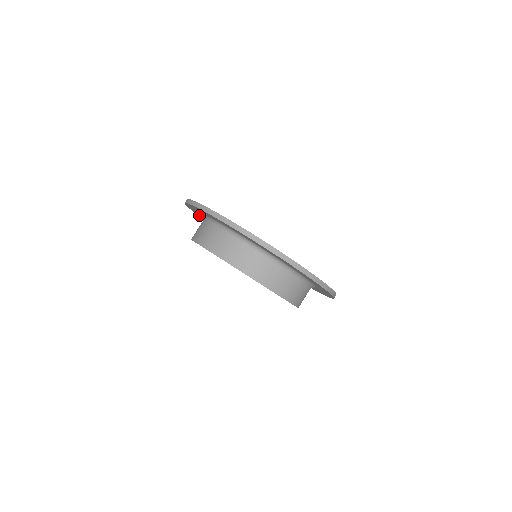
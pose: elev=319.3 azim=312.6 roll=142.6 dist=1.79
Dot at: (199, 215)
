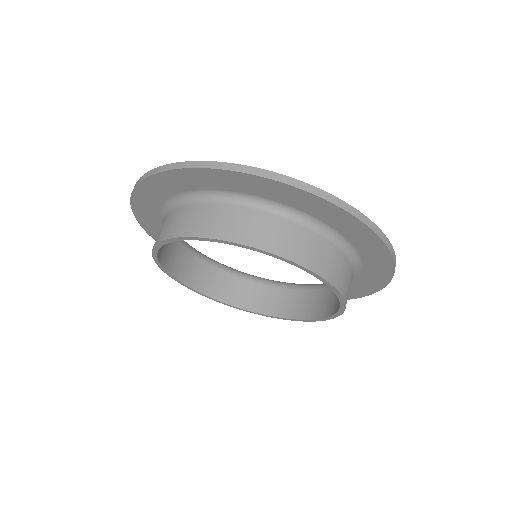
Dot at: occluded
